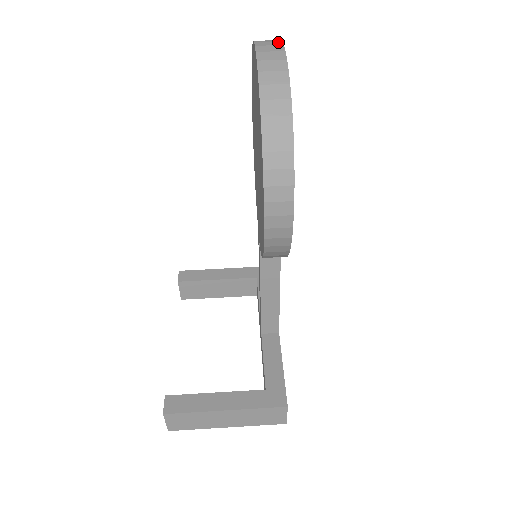
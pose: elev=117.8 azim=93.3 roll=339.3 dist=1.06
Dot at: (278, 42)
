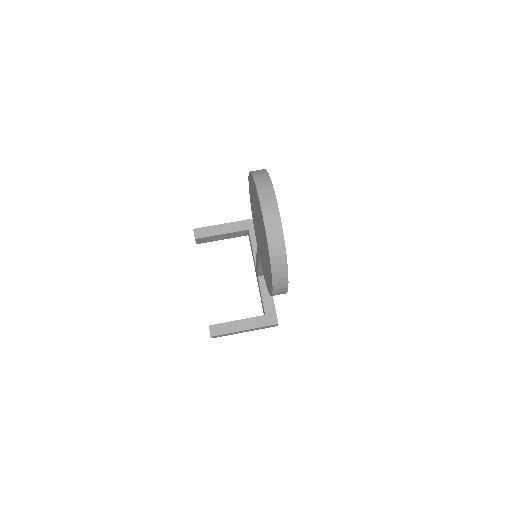
Dot at: (275, 204)
